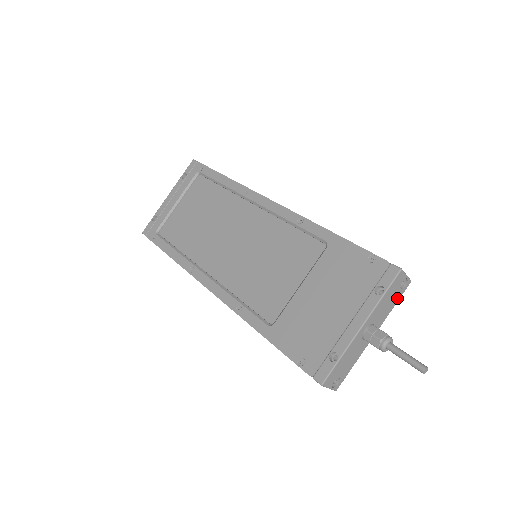
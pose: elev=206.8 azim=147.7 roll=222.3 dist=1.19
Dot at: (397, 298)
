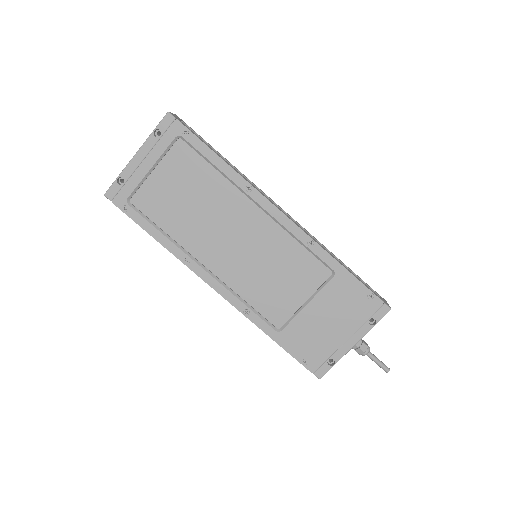
Dot at: occluded
